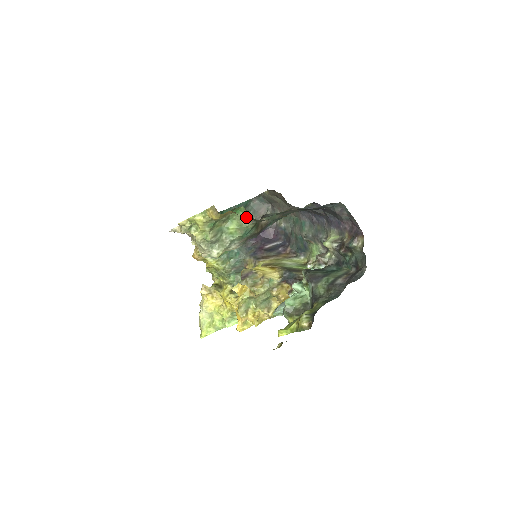
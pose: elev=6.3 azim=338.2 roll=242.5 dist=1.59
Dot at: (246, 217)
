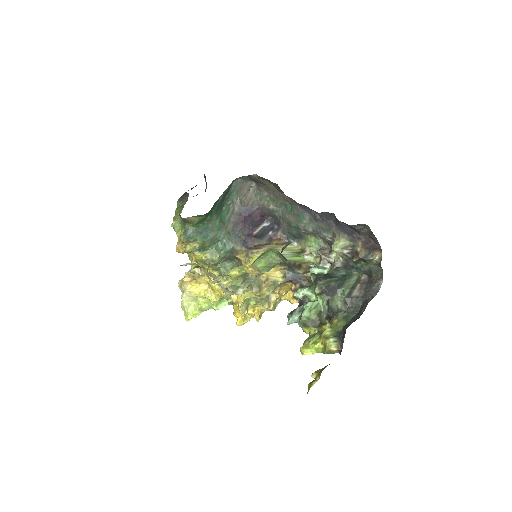
Dot at: (276, 256)
